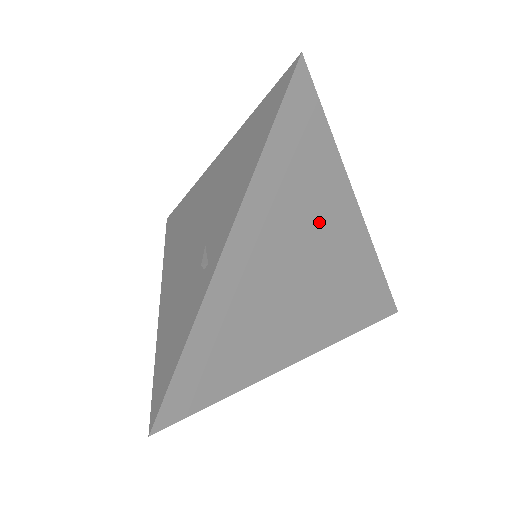
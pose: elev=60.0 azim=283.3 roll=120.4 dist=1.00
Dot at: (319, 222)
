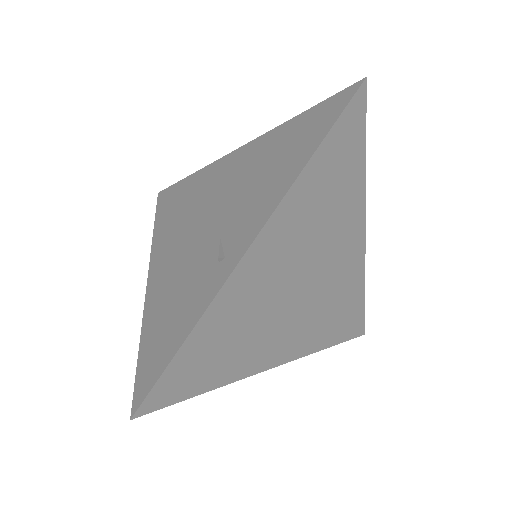
Dot at: (331, 240)
